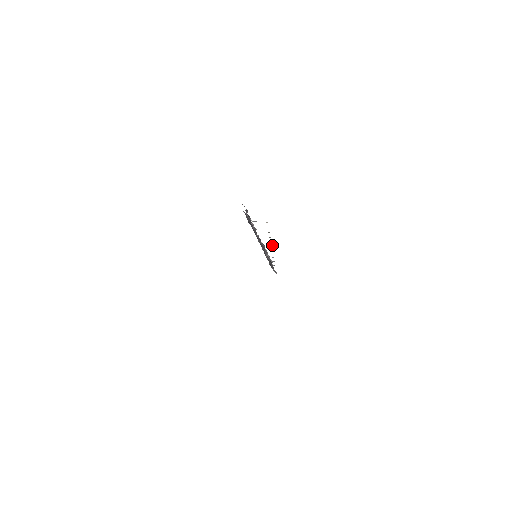
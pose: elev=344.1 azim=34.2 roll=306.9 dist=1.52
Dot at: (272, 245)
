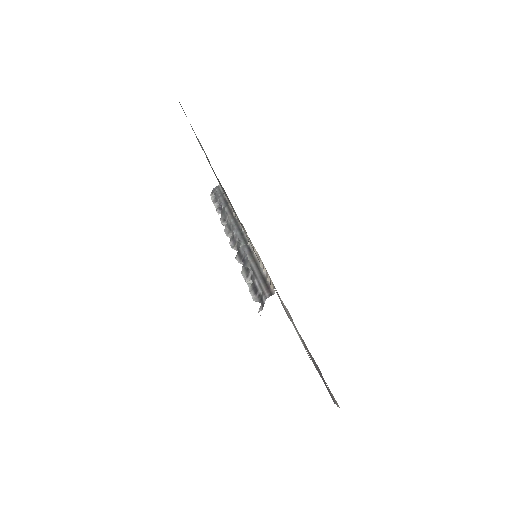
Dot at: (243, 231)
